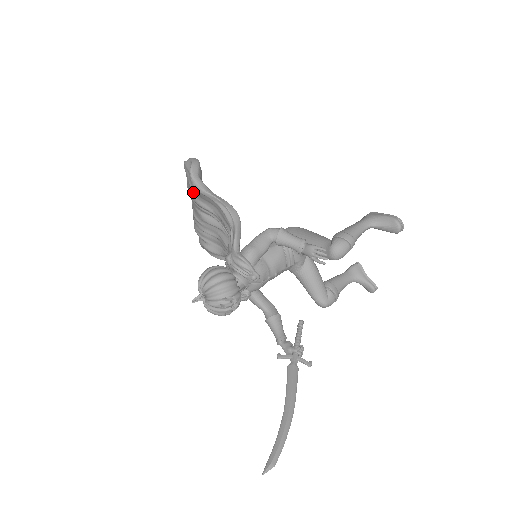
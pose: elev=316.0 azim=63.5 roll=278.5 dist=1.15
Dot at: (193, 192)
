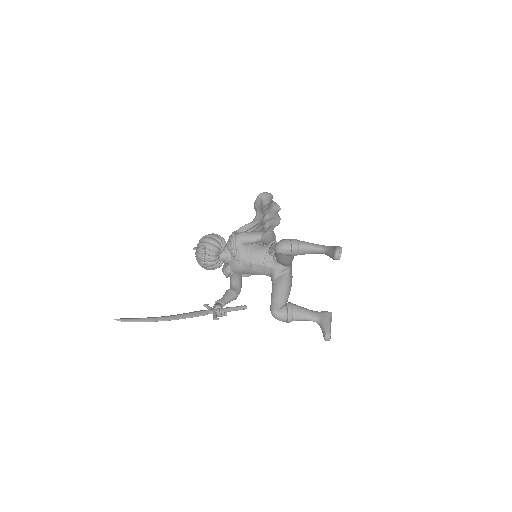
Dot at: occluded
